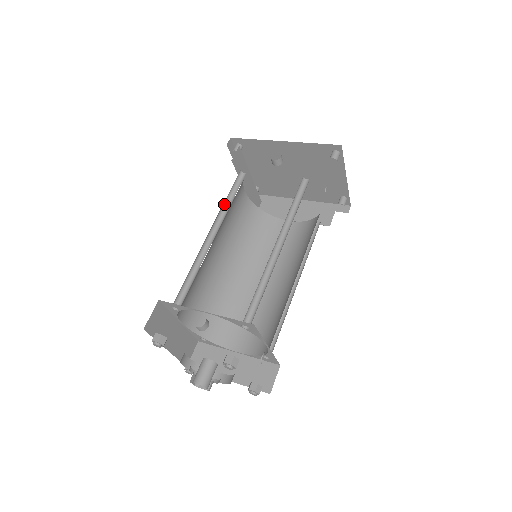
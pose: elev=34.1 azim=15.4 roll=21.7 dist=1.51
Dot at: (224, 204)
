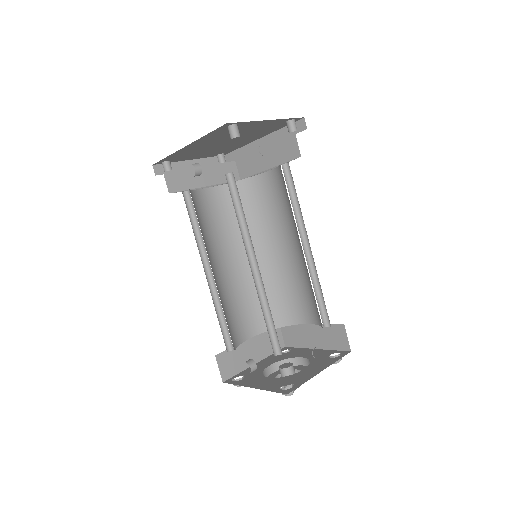
Dot at: (197, 237)
